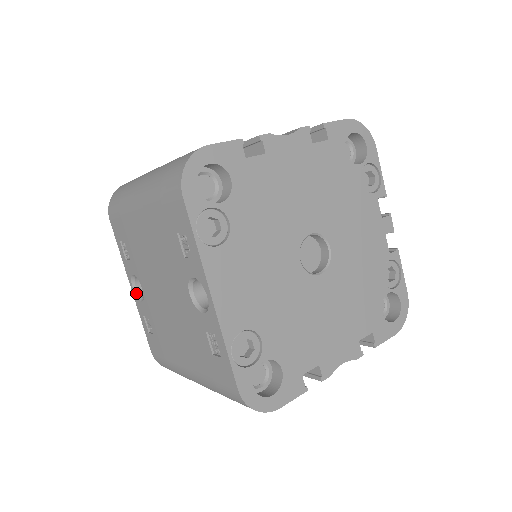
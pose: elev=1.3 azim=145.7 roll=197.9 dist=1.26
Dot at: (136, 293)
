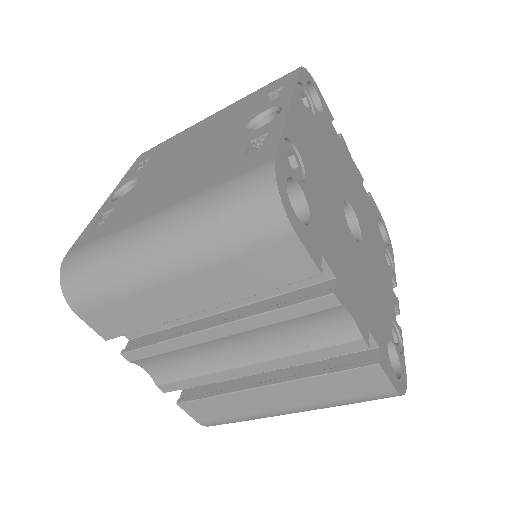
Dot at: (112, 199)
